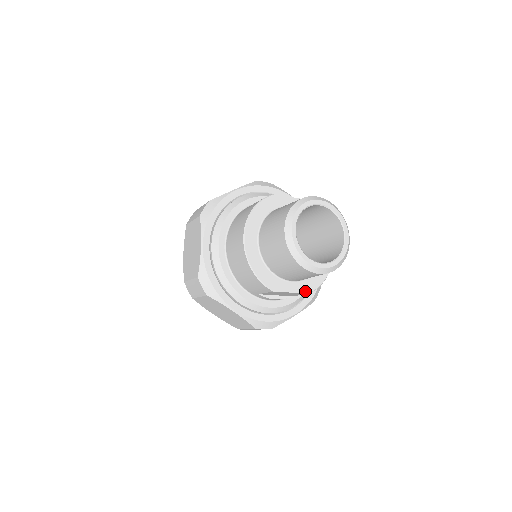
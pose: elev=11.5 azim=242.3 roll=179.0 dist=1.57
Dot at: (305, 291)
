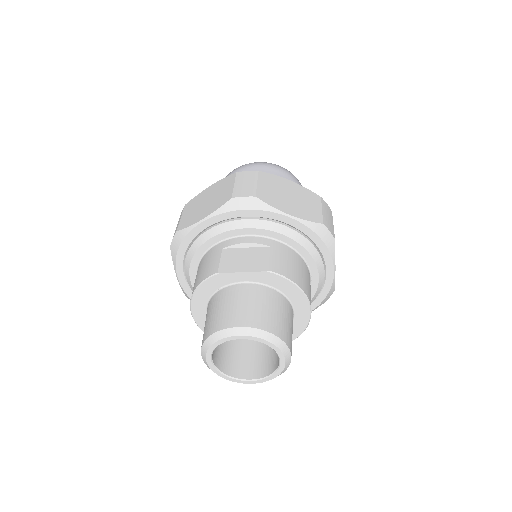
Dot at: occluded
